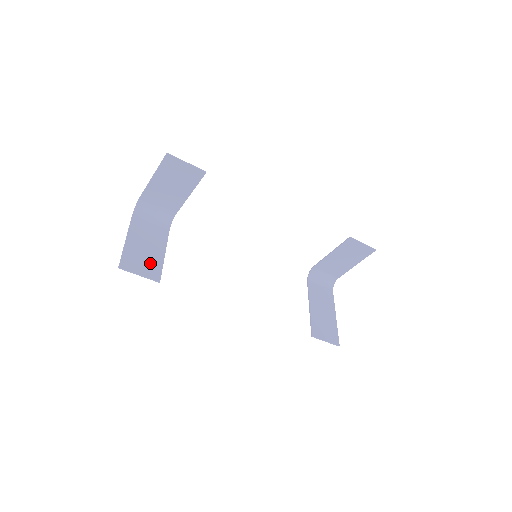
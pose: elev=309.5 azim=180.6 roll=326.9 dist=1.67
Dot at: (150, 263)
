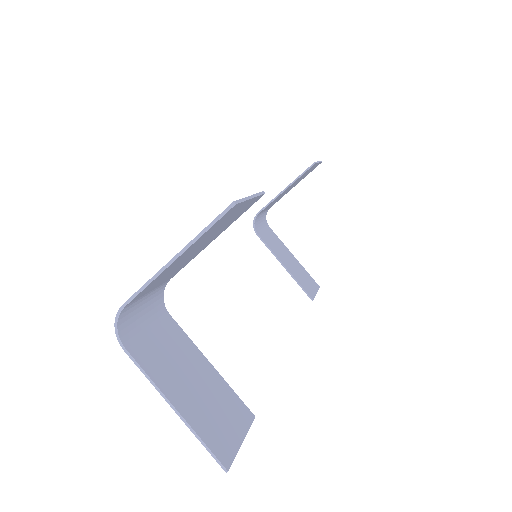
Dot at: (224, 404)
